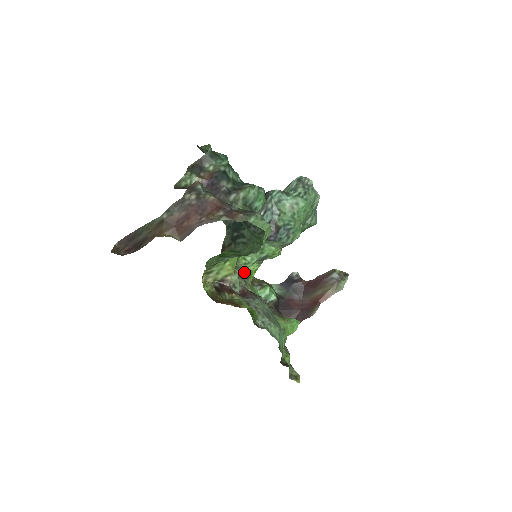
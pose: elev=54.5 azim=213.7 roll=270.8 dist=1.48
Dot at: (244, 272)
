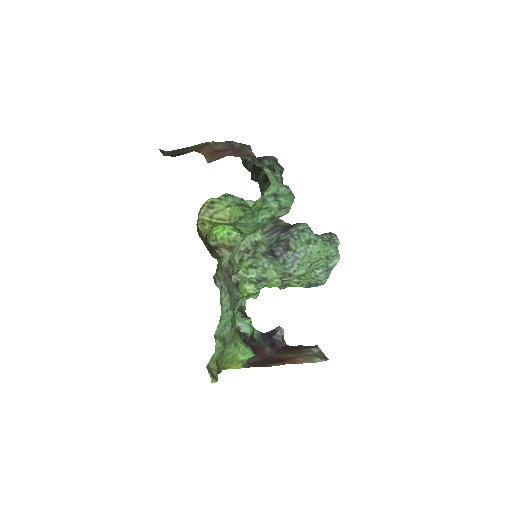
Dot at: (239, 283)
